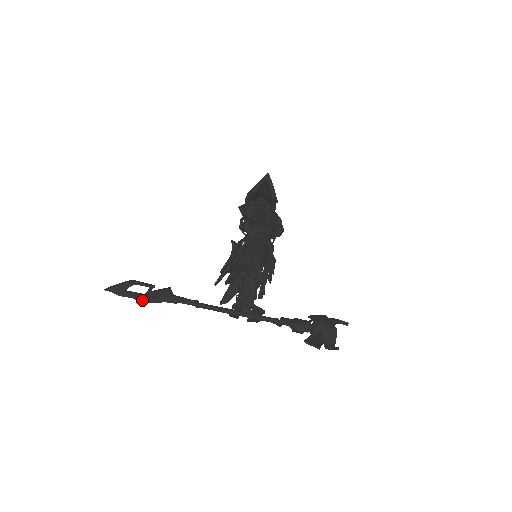
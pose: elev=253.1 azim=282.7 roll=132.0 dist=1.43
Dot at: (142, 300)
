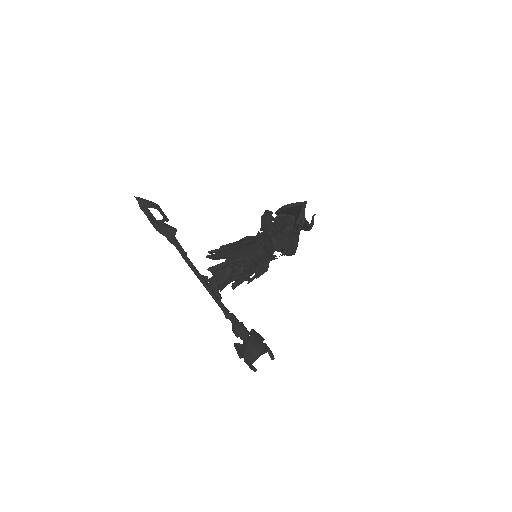
Dot at: (152, 223)
